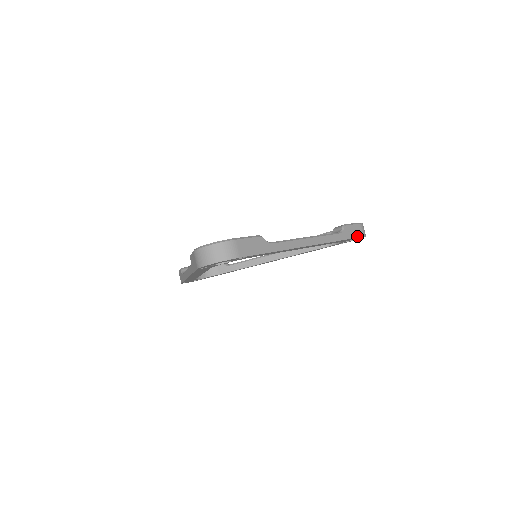
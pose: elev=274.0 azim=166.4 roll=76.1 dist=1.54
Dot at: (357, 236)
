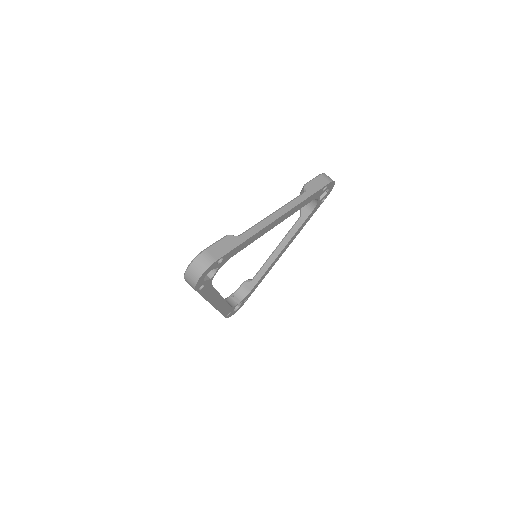
Dot at: (323, 186)
